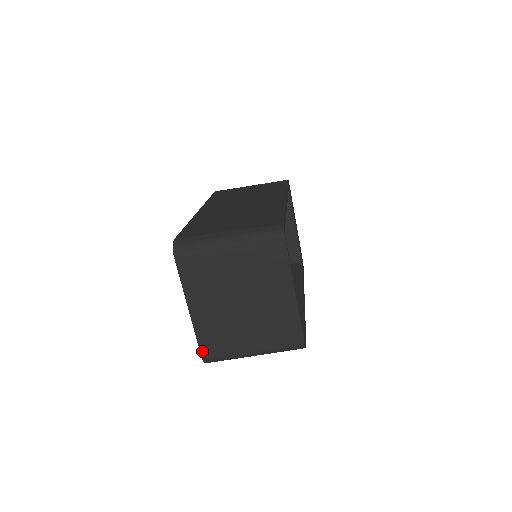
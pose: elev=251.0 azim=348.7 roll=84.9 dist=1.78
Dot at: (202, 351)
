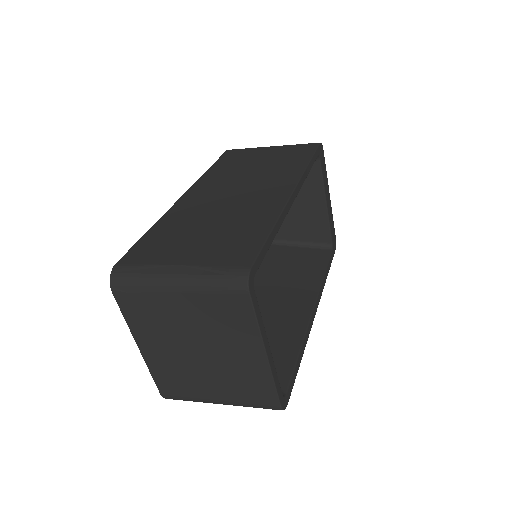
Dot at: (160, 389)
